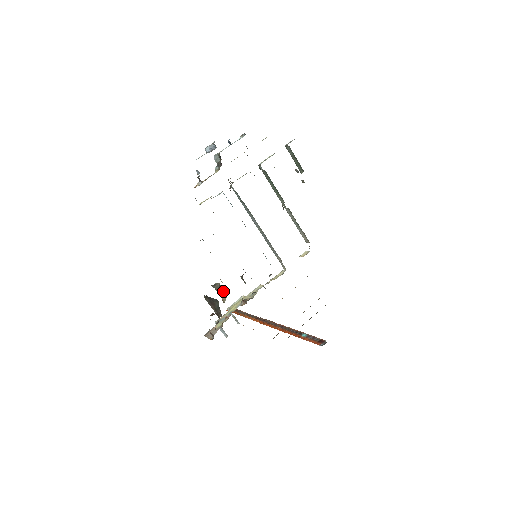
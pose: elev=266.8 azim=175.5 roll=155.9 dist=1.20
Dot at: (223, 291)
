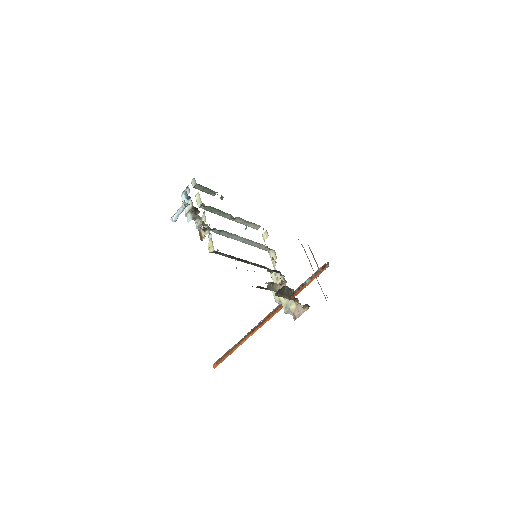
Dot at: (274, 285)
